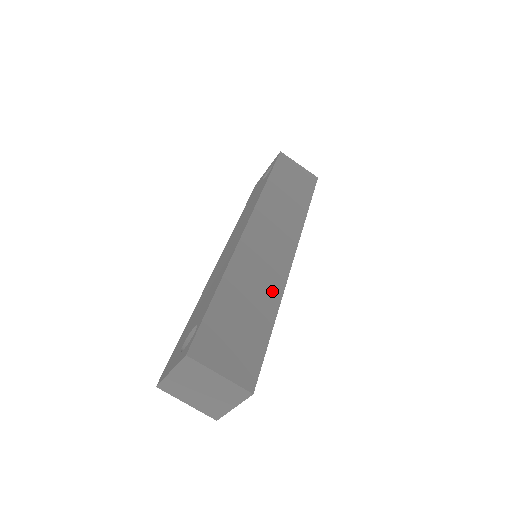
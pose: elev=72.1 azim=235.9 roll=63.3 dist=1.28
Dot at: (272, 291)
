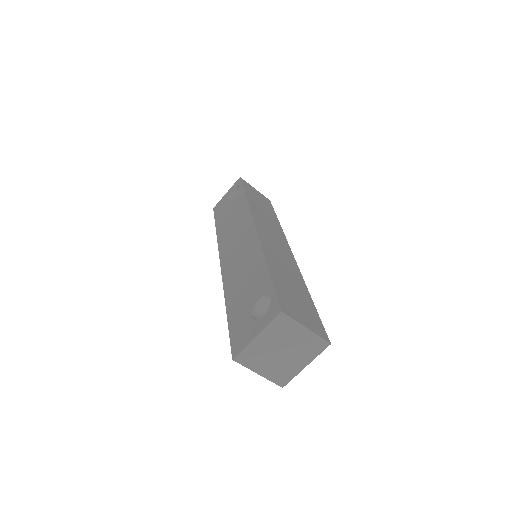
Dot at: (296, 274)
